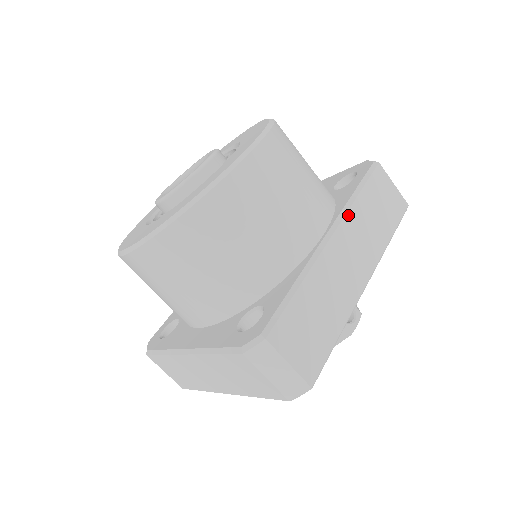
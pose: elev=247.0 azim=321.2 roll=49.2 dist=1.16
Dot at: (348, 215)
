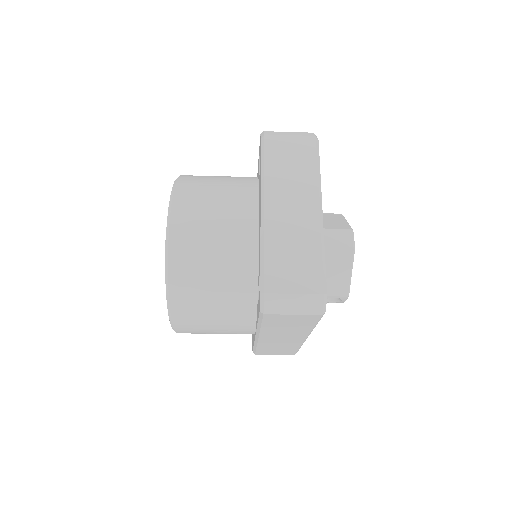
Dot at: (262, 333)
